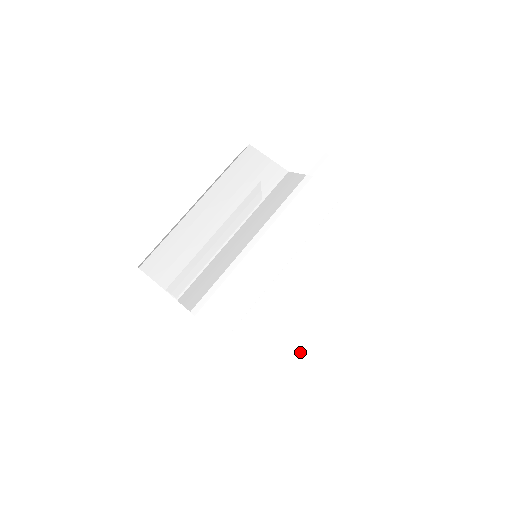
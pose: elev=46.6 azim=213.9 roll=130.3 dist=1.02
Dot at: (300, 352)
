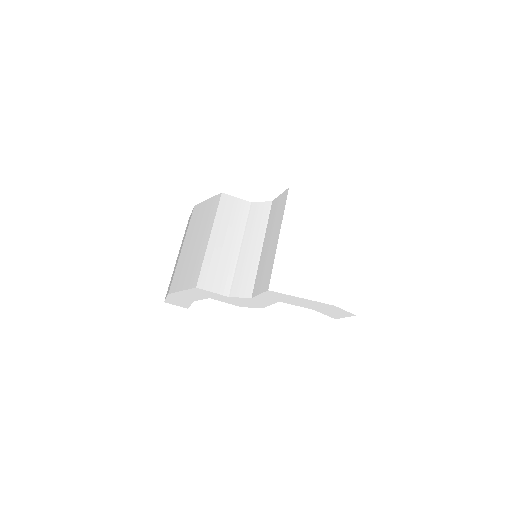
Dot at: (330, 285)
